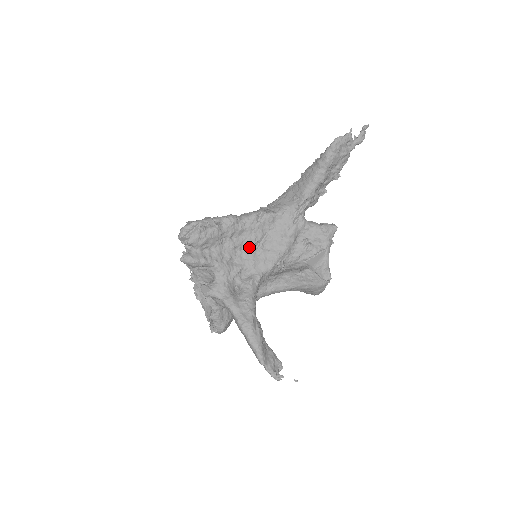
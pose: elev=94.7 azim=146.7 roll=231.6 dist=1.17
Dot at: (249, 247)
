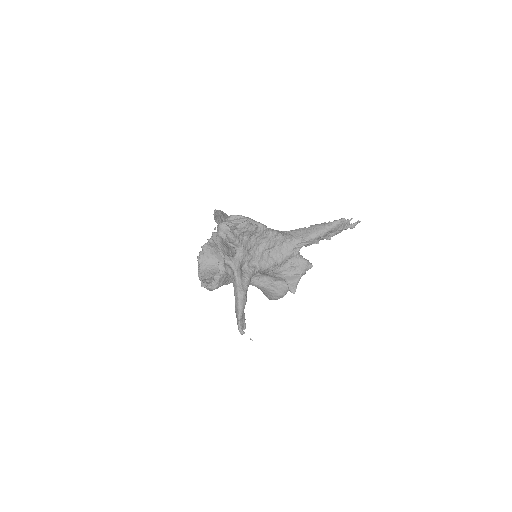
Dot at: (262, 249)
